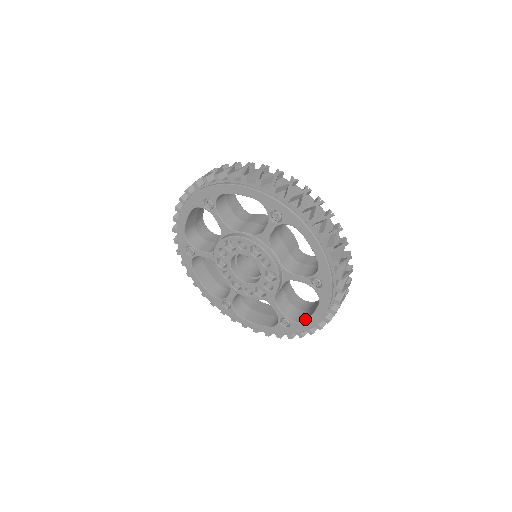
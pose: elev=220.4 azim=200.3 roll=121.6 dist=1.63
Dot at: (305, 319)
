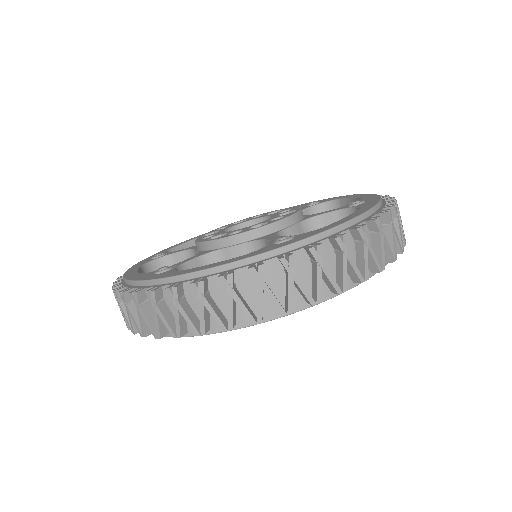
Dot at: occluded
